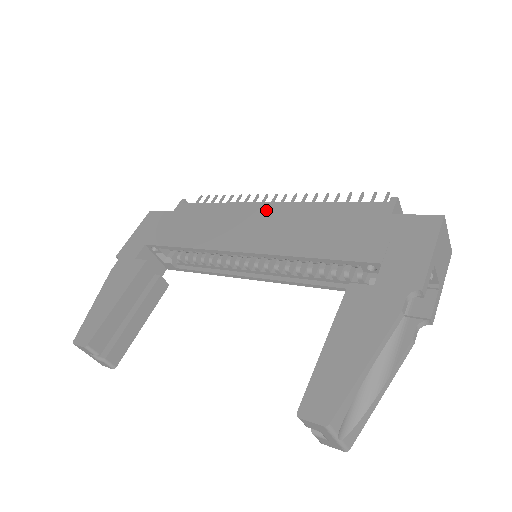
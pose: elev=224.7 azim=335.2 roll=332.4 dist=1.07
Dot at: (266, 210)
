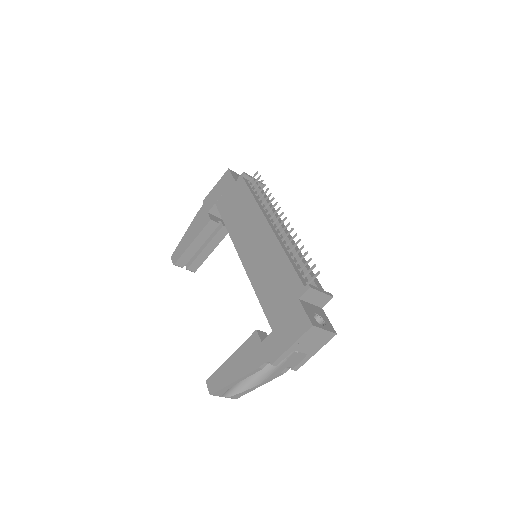
Dot at: (264, 231)
